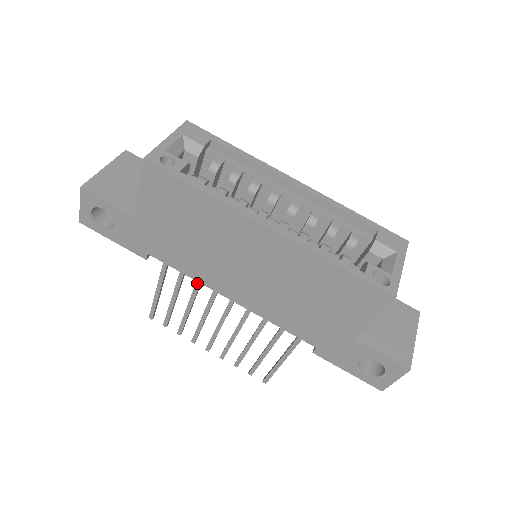
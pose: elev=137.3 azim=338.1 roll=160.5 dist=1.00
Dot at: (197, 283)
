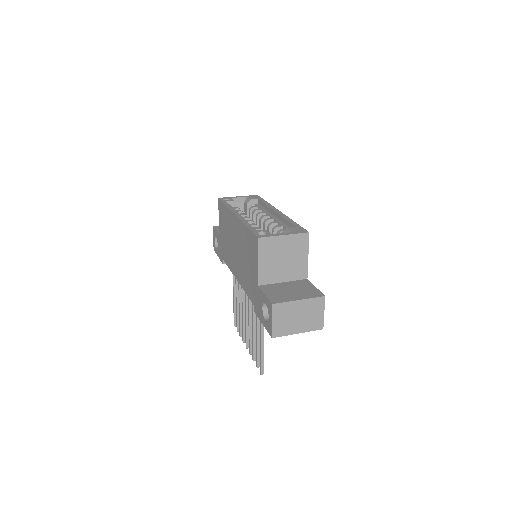
Dot at: occluded
